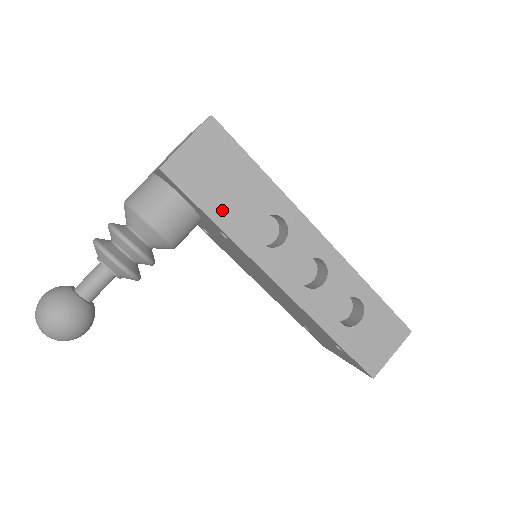
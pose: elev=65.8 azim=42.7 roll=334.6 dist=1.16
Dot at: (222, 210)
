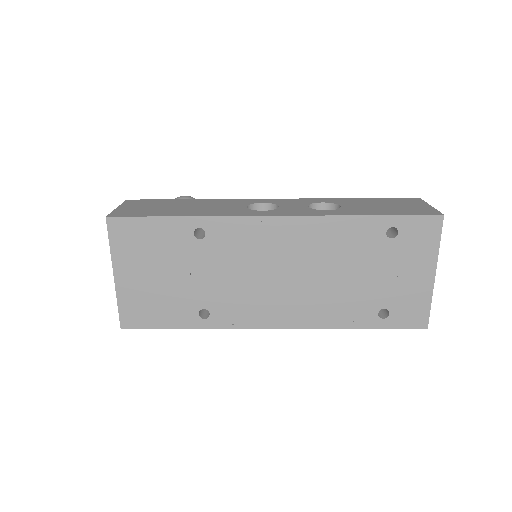
Dot at: occluded
